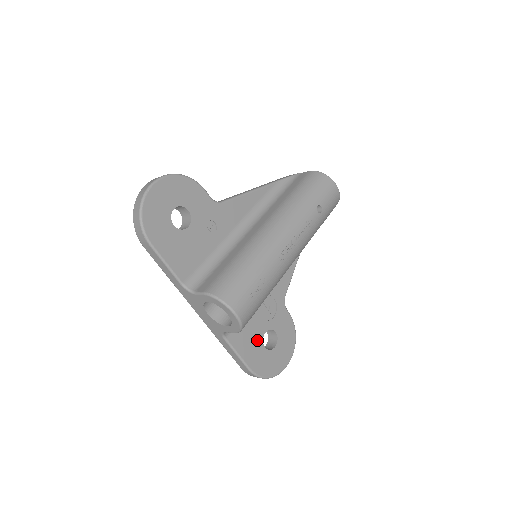
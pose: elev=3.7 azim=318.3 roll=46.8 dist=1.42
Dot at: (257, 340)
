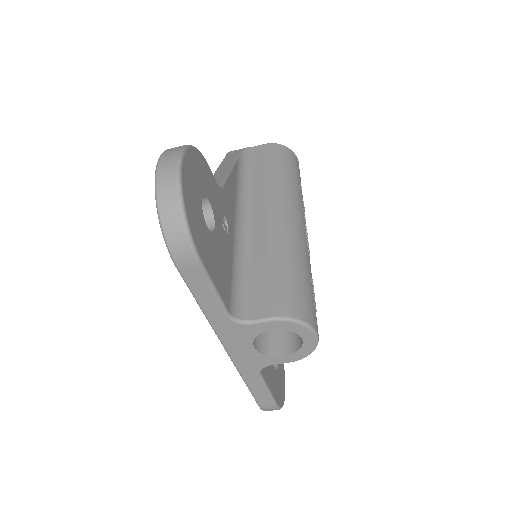
Dot at: occluded
